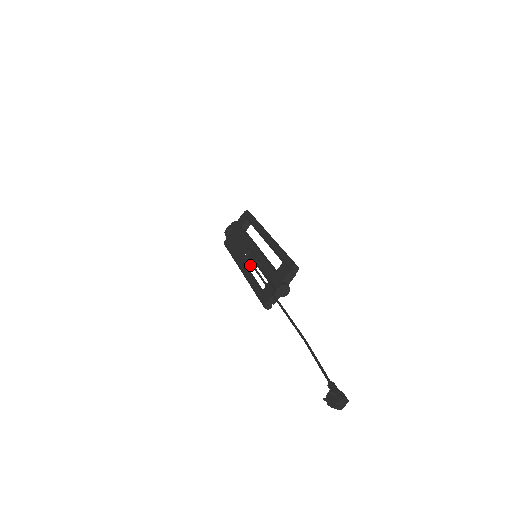
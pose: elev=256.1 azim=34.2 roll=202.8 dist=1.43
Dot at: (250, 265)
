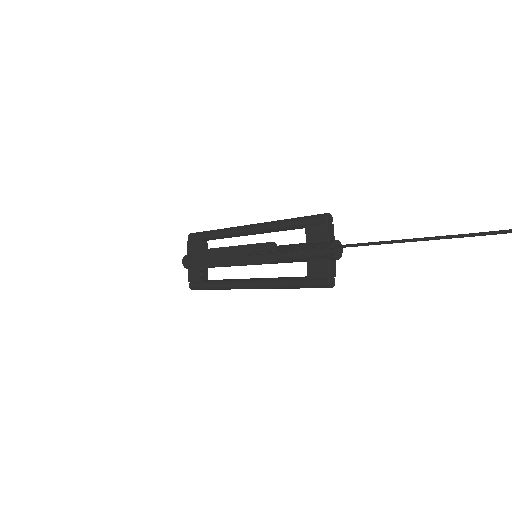
Dot at: (273, 256)
